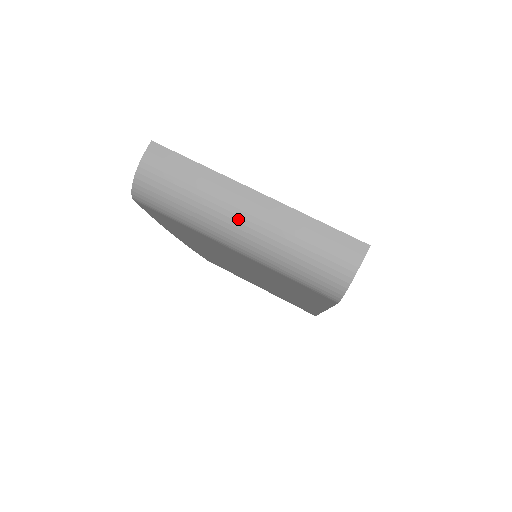
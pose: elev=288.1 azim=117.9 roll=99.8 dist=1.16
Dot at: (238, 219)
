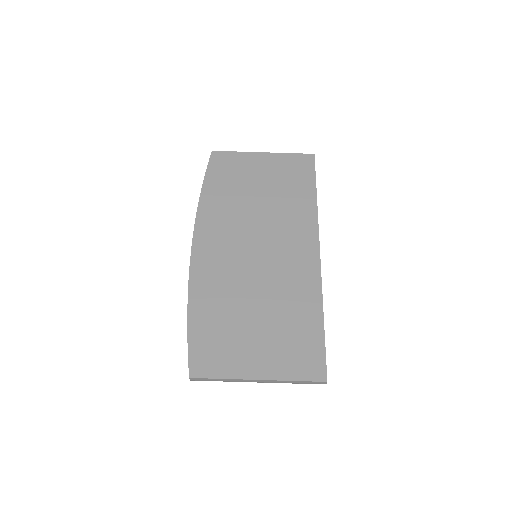
Dot at: occluded
